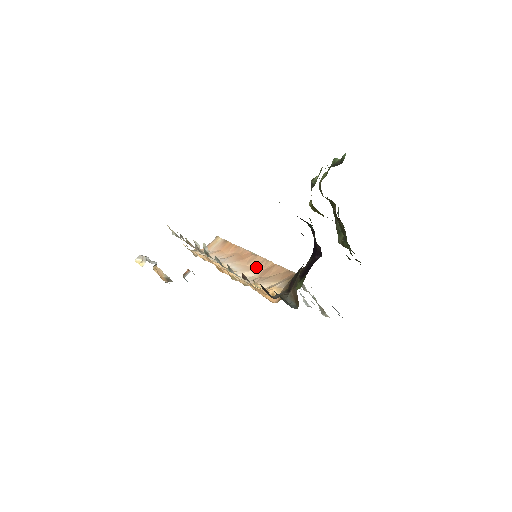
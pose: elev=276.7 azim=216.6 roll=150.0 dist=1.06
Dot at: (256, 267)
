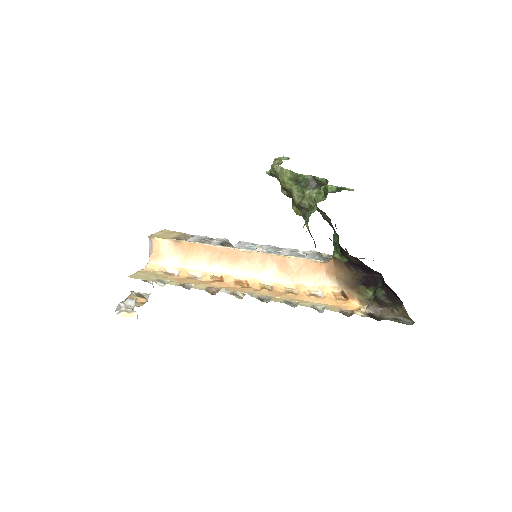
Dot at: (266, 264)
